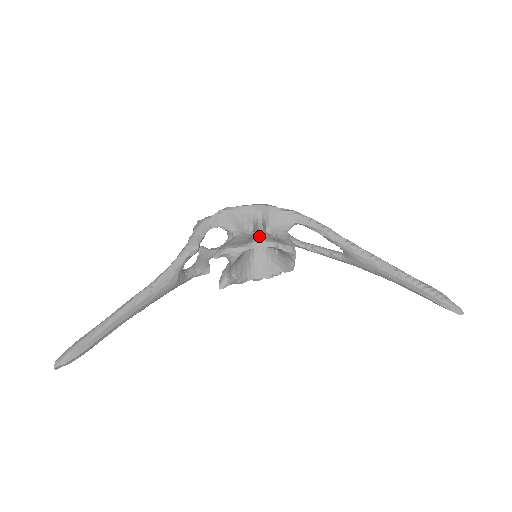
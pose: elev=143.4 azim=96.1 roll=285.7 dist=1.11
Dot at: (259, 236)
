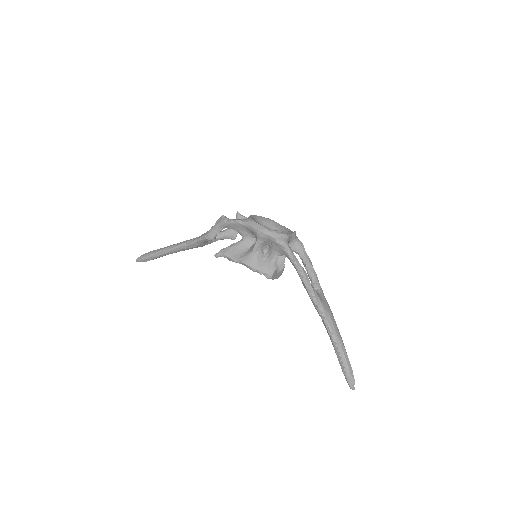
Dot at: (248, 257)
